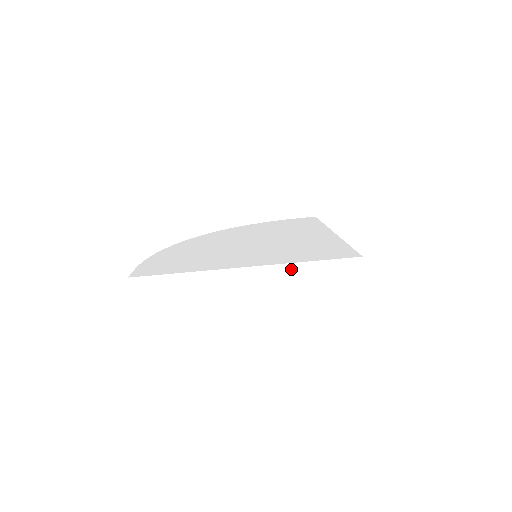
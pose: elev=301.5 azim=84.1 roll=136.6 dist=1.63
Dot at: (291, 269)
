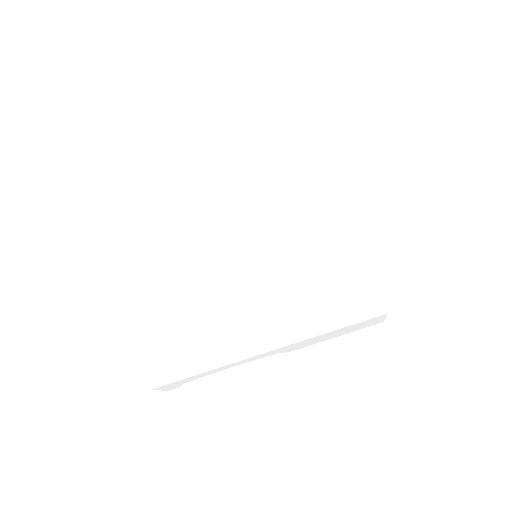
Dot at: (312, 339)
